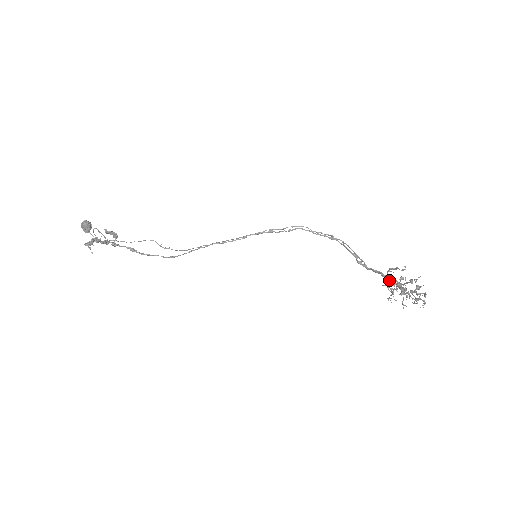
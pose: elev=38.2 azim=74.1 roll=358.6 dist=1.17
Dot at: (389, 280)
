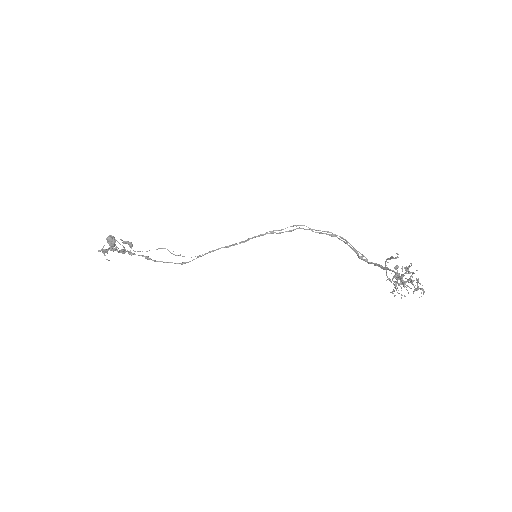
Dot at: (391, 273)
